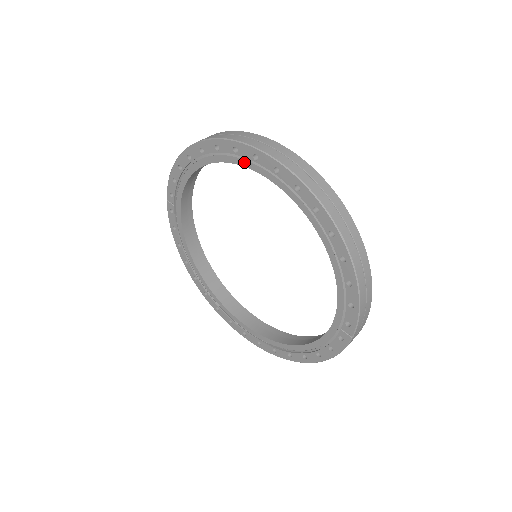
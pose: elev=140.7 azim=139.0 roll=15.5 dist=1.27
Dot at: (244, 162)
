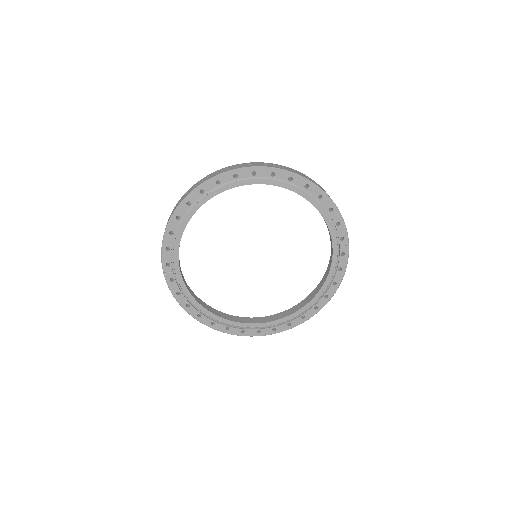
Dot at: (227, 186)
